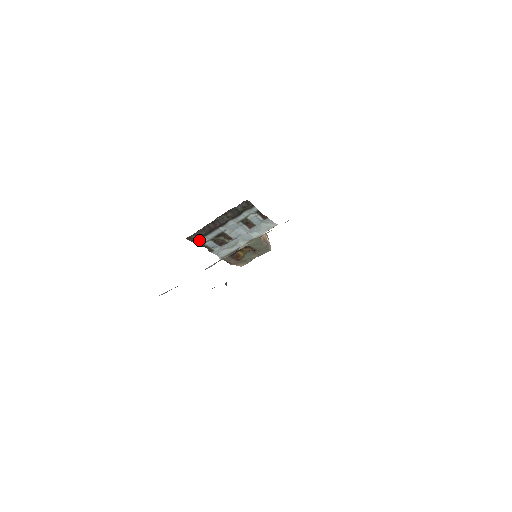
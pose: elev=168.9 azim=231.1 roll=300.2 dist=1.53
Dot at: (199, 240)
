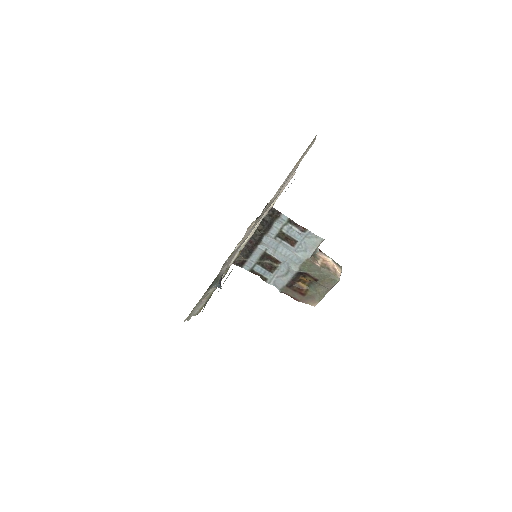
Dot at: (245, 264)
